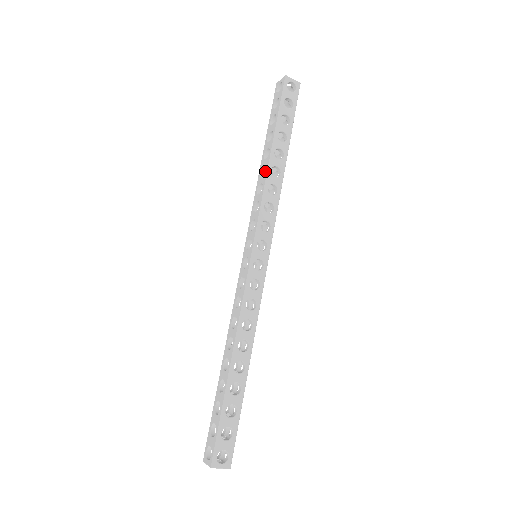
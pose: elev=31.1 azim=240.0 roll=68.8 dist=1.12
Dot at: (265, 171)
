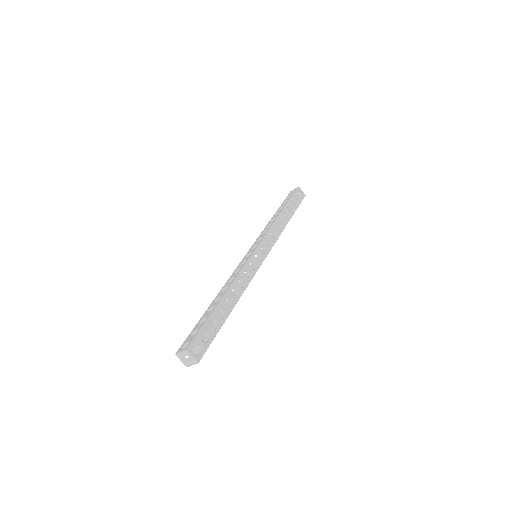
Dot at: occluded
